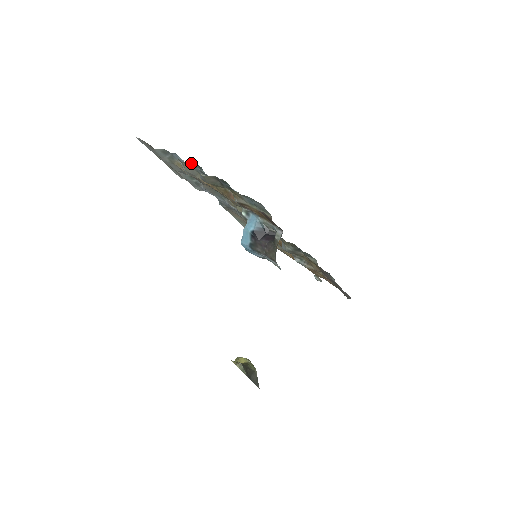
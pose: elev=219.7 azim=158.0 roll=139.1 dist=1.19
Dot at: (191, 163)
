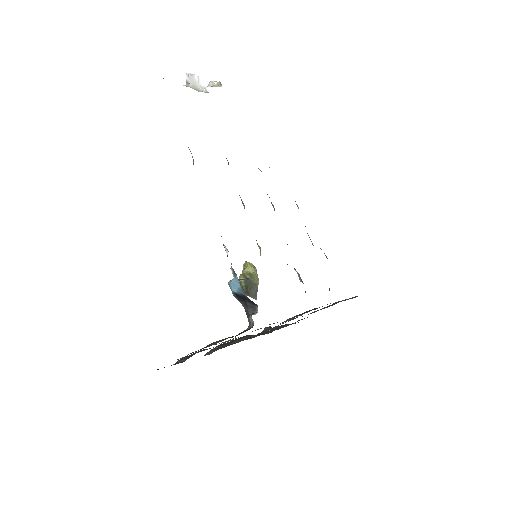
Dot at: occluded
